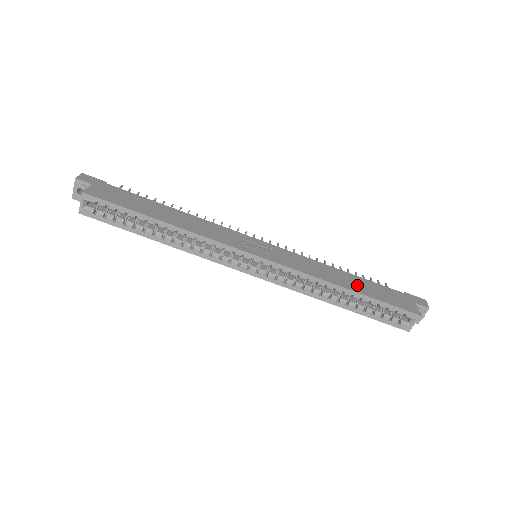
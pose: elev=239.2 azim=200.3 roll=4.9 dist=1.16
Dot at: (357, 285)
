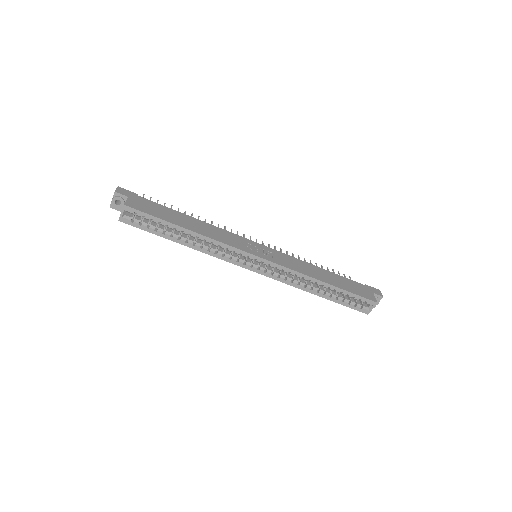
Dot at: (332, 279)
